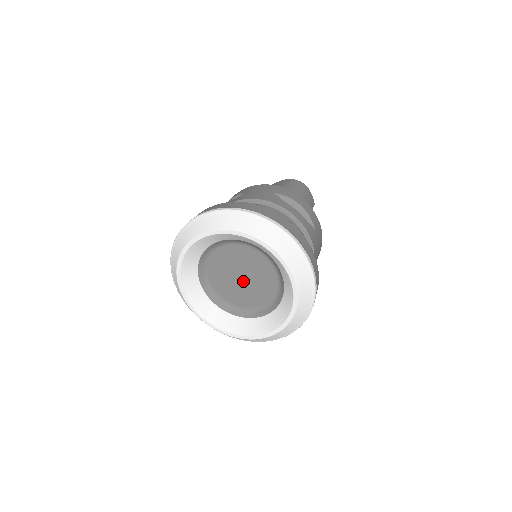
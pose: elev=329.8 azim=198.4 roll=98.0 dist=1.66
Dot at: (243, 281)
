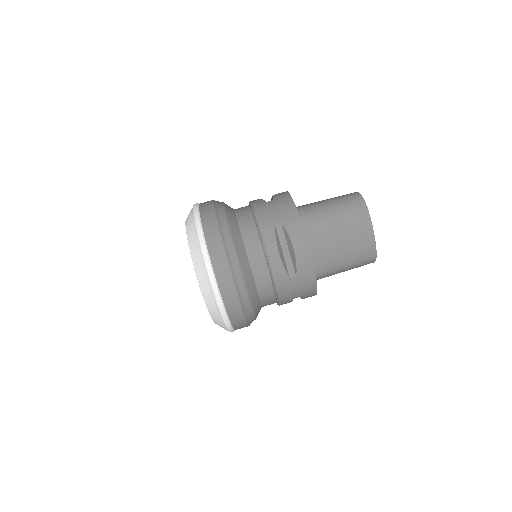
Dot at: occluded
